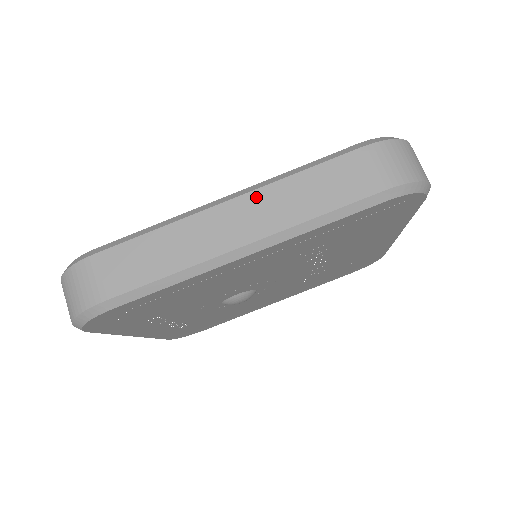
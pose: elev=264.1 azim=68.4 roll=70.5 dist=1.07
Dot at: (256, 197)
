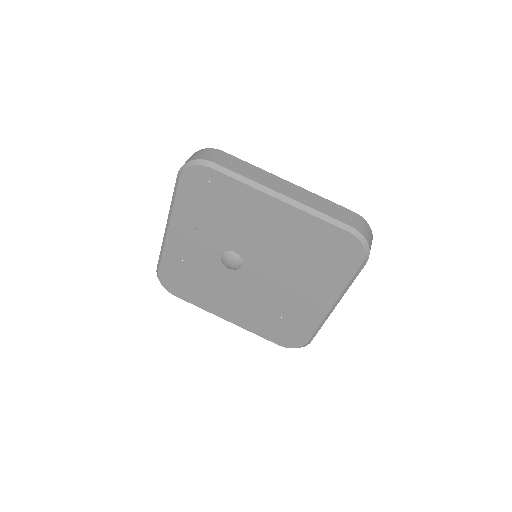
Dot at: (301, 190)
